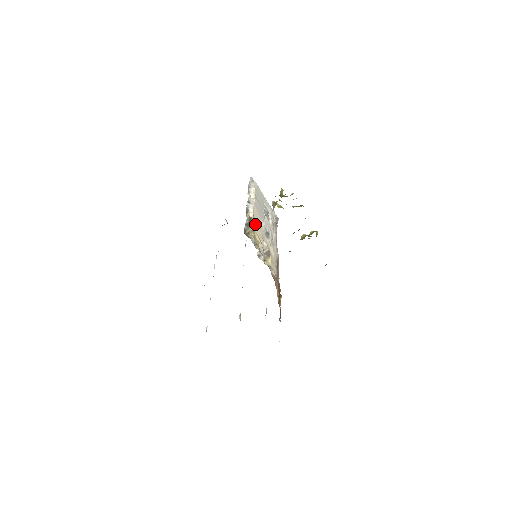
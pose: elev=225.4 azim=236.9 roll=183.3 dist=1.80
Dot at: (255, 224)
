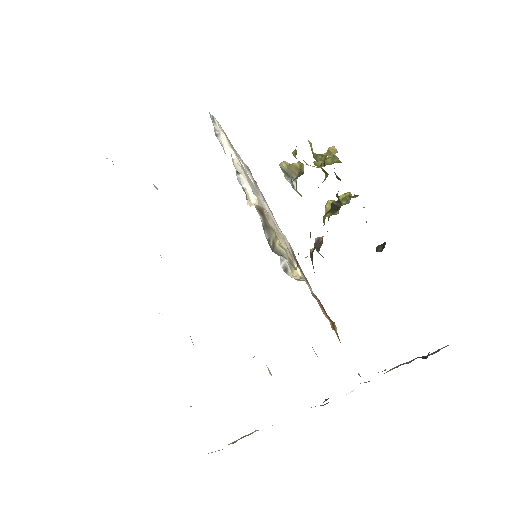
Dot at: (267, 216)
